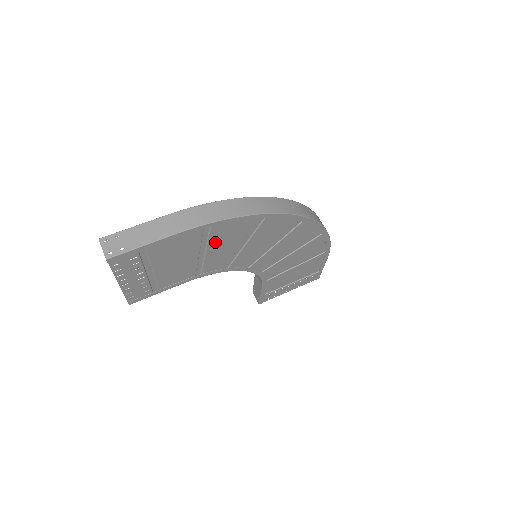
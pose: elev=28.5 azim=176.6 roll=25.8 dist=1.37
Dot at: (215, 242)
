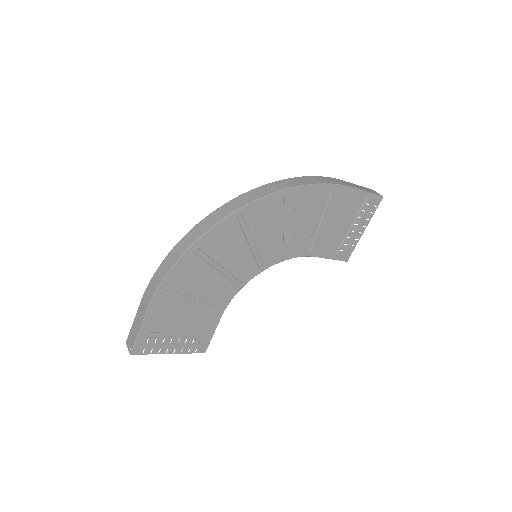
Dot at: (189, 288)
